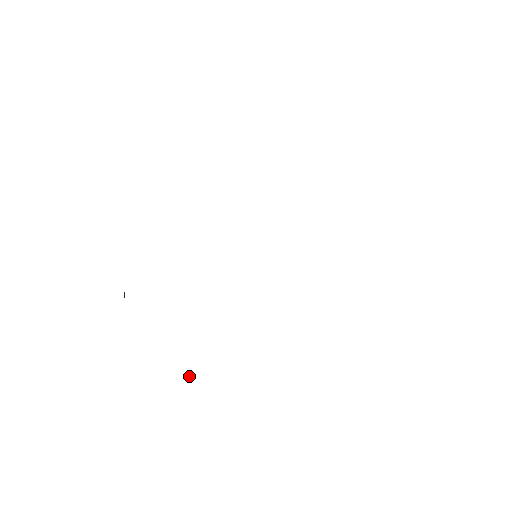
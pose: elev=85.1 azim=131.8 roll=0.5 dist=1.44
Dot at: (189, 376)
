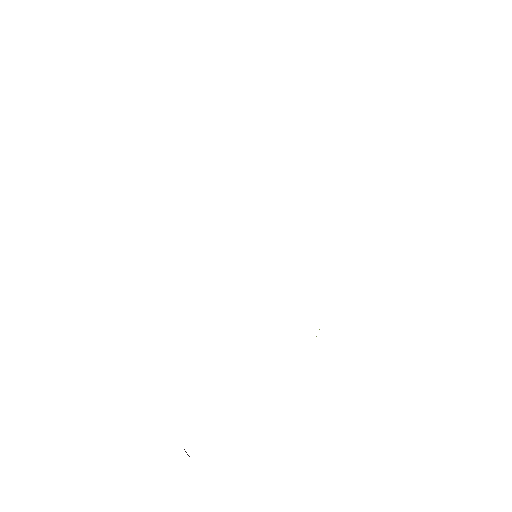
Dot at: occluded
